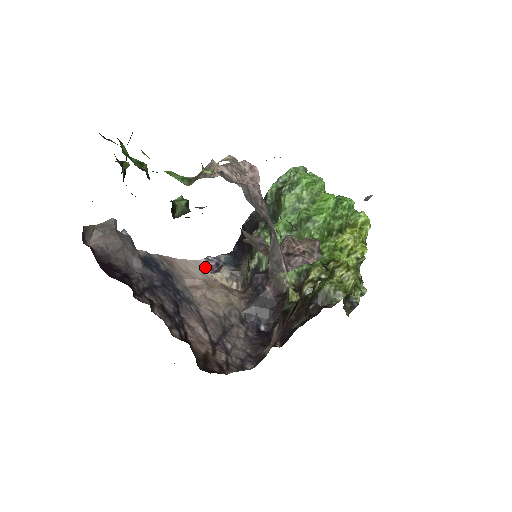
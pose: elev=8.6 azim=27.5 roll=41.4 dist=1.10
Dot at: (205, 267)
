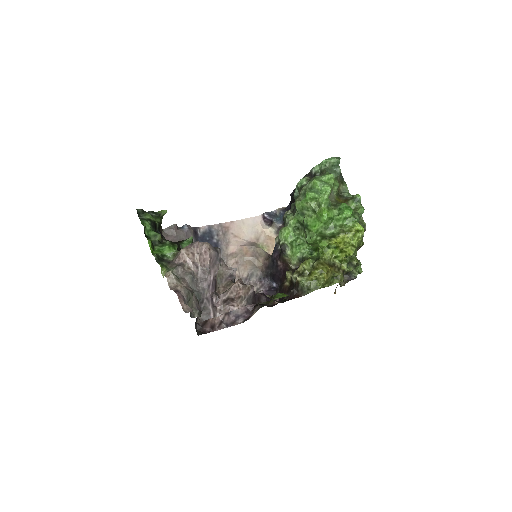
Dot at: (261, 222)
